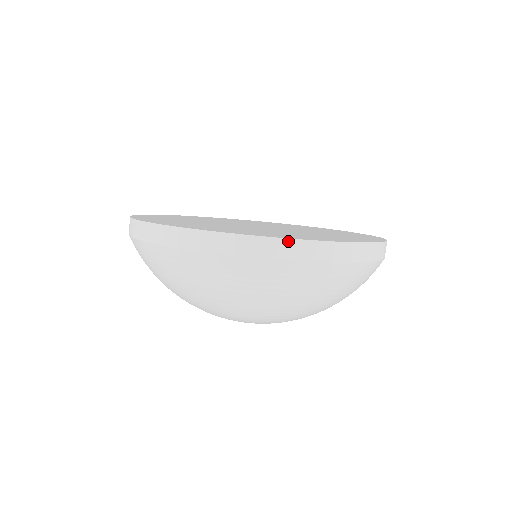
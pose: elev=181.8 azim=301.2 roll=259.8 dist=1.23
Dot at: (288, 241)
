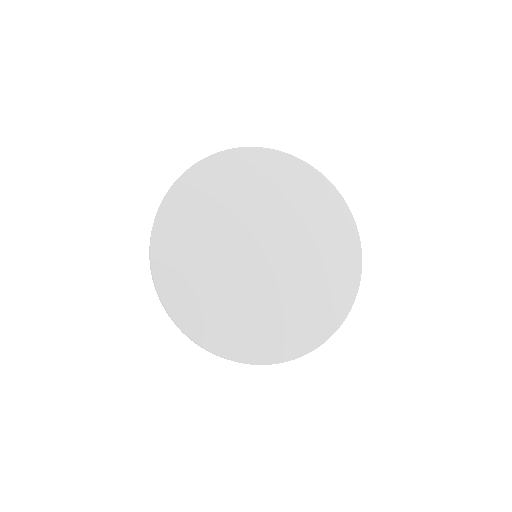
Dot at: (243, 363)
